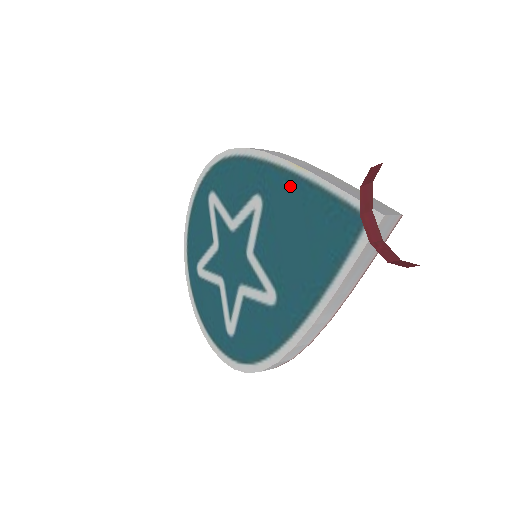
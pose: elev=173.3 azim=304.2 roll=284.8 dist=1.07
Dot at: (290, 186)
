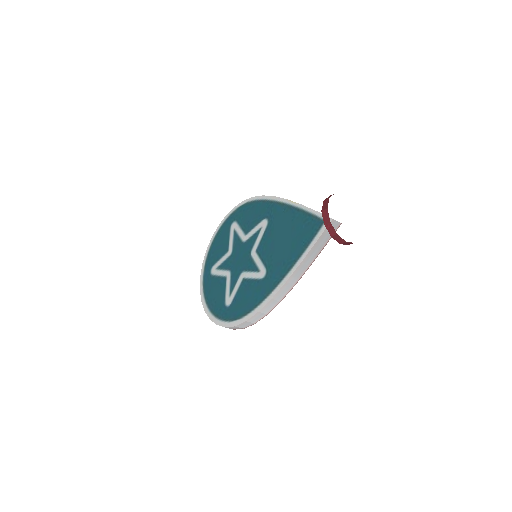
Dot at: (286, 212)
